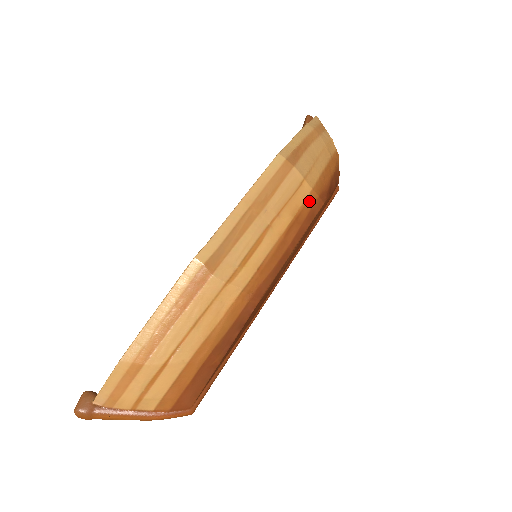
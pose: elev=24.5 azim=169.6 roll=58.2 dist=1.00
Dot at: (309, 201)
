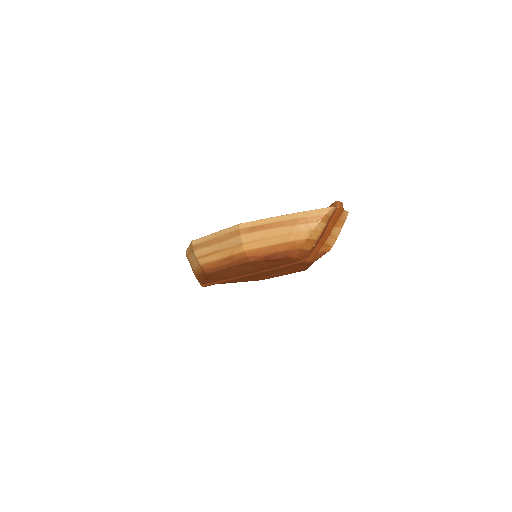
Dot at: (241, 255)
